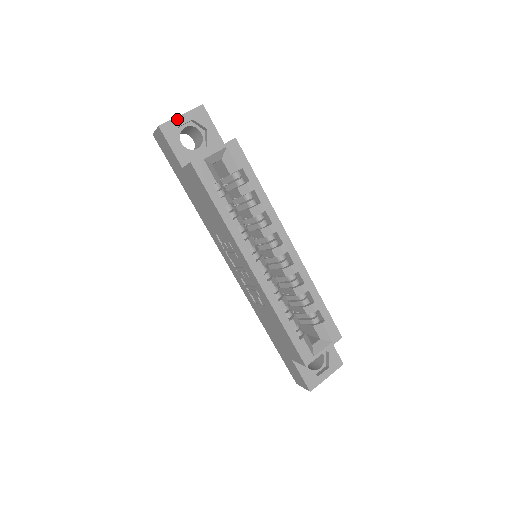
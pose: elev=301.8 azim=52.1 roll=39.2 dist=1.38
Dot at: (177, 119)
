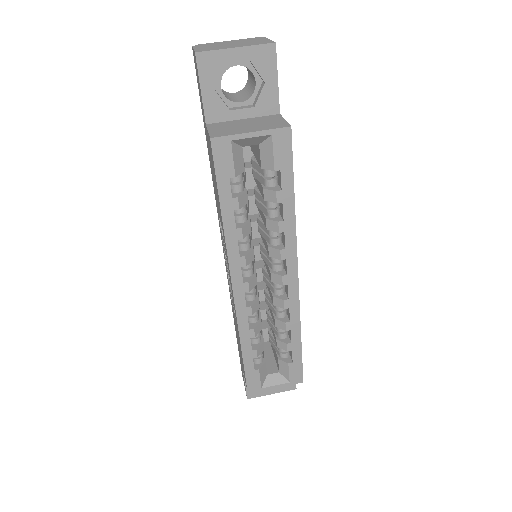
Dot at: (227, 52)
